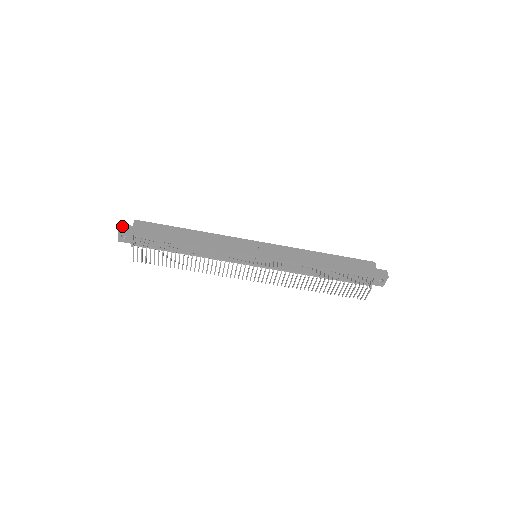
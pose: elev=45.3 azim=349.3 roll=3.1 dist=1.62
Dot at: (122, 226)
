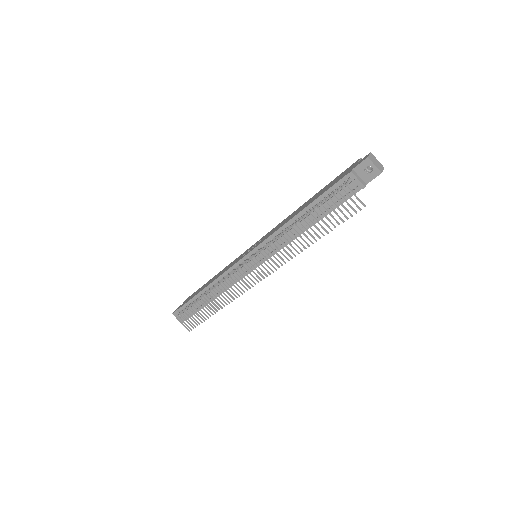
Dot at: (176, 309)
